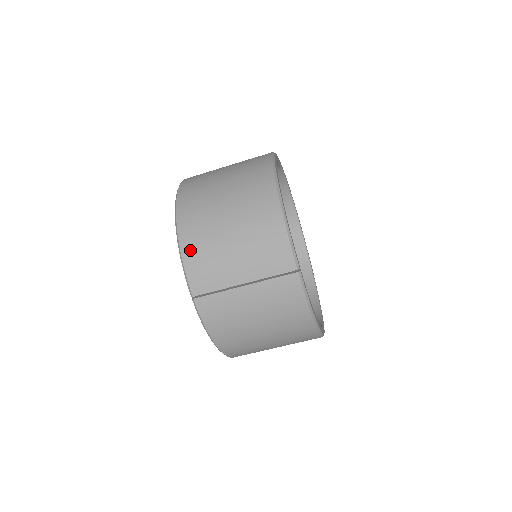
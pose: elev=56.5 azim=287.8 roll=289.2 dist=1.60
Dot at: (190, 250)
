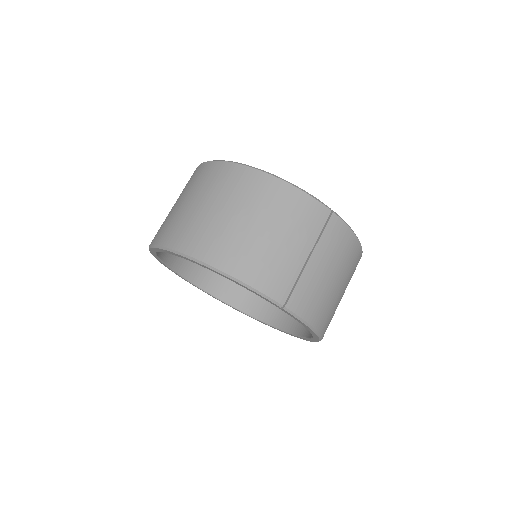
Dot at: (247, 272)
